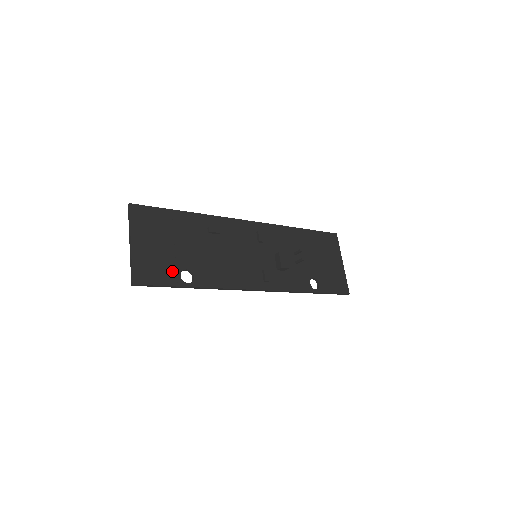
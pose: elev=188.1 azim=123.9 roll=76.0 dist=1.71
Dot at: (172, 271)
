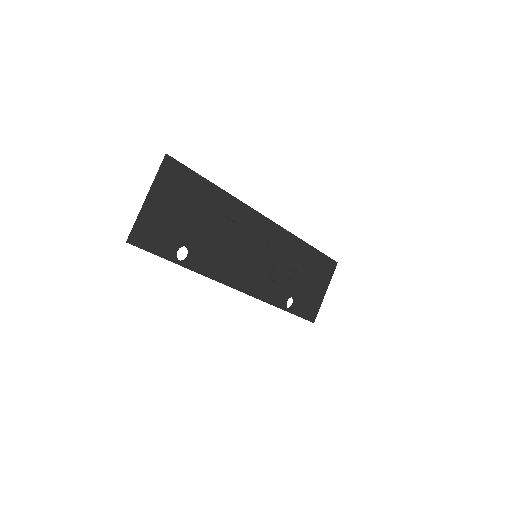
Dot at: (172, 243)
